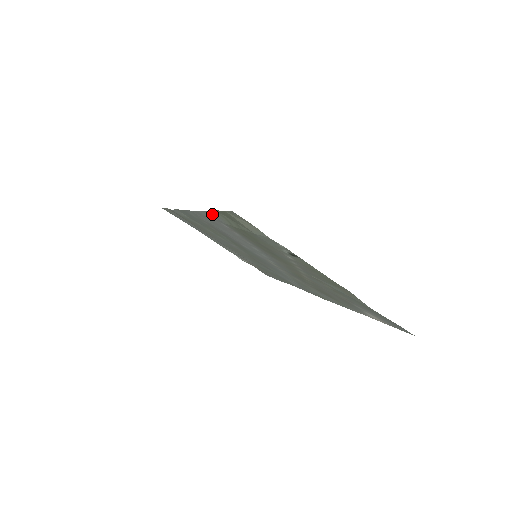
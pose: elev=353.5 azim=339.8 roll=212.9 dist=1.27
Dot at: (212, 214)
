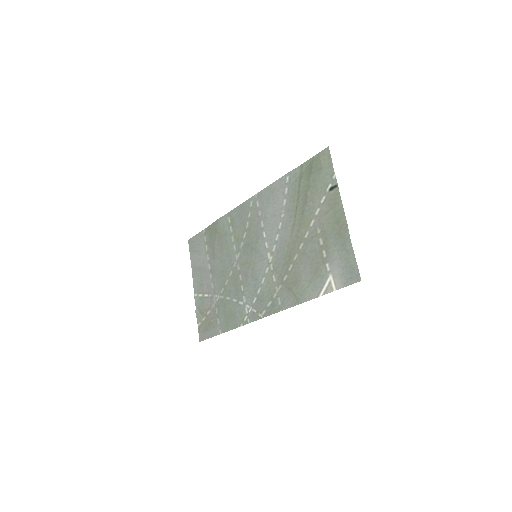
Dot at: (292, 174)
